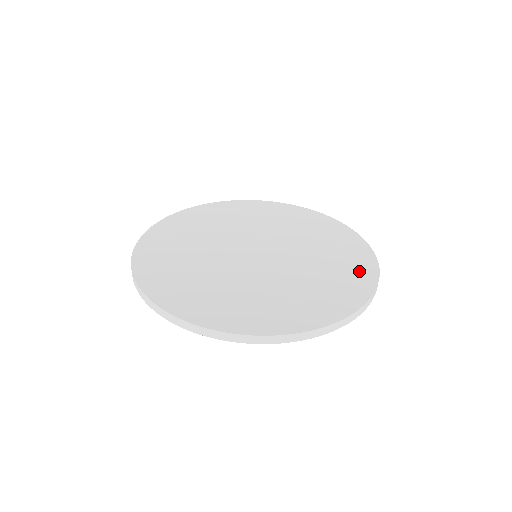
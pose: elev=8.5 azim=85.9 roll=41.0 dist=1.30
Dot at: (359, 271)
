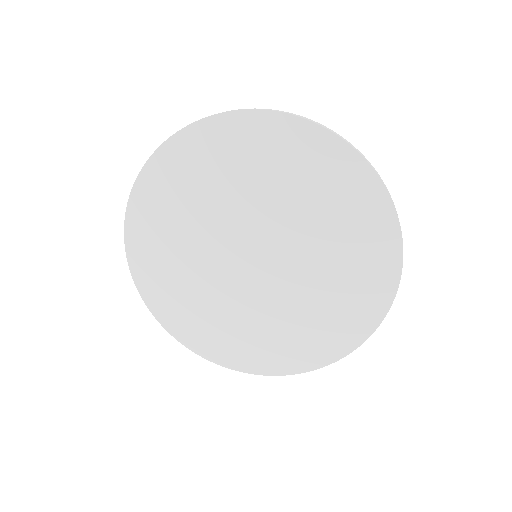
Dot at: (365, 307)
